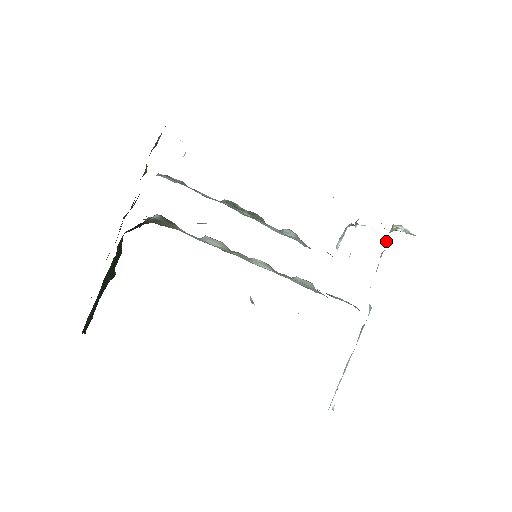
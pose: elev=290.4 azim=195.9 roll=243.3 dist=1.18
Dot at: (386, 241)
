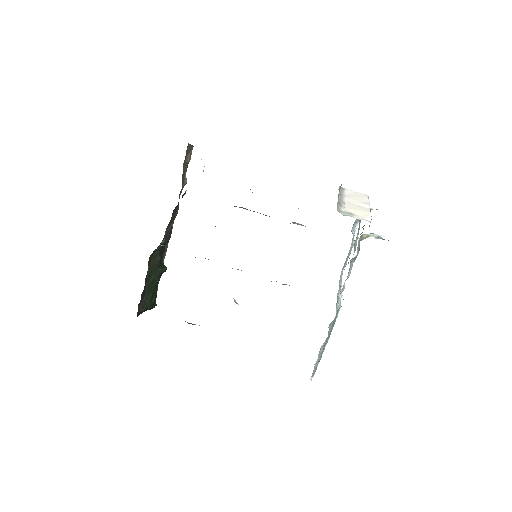
Dot at: (357, 249)
